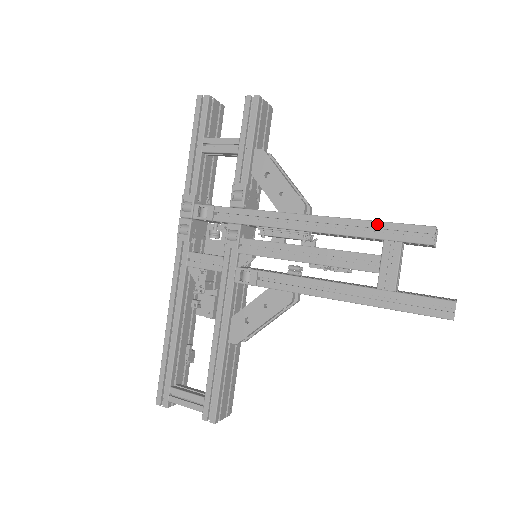
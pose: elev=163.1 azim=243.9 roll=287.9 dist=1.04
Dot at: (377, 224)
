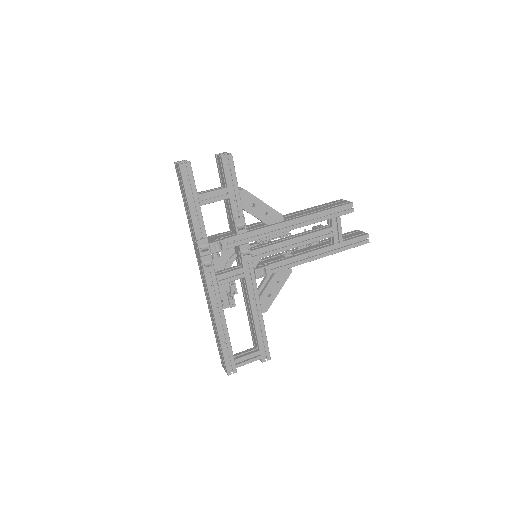
Dot at: (327, 212)
